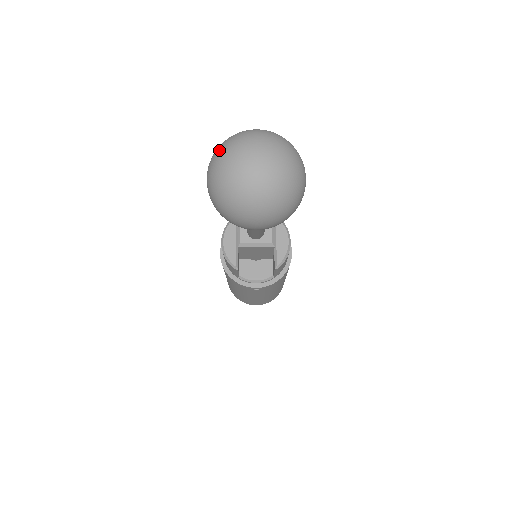
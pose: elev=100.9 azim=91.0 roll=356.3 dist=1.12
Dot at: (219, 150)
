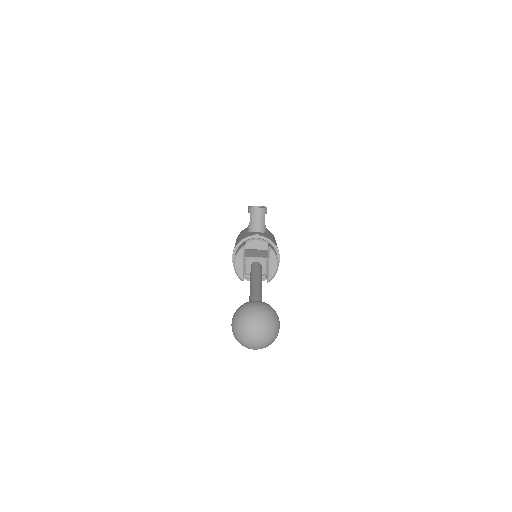
Dot at: (238, 321)
